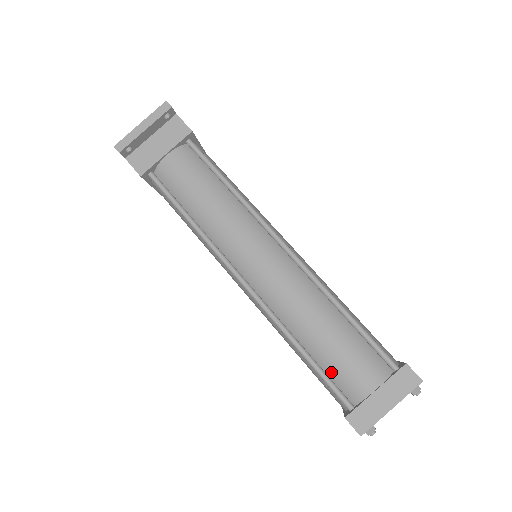
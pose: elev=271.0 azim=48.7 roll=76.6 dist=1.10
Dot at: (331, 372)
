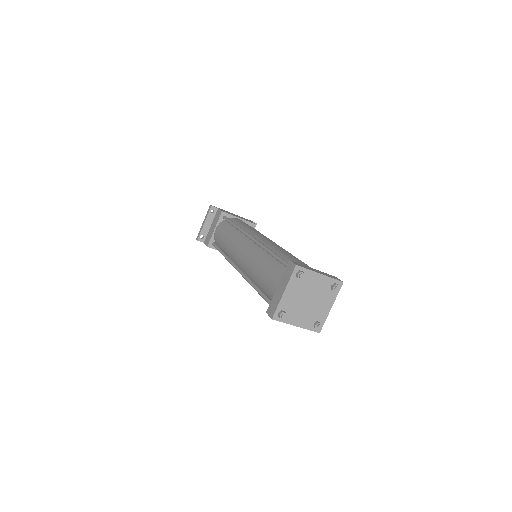
Dot at: (266, 292)
